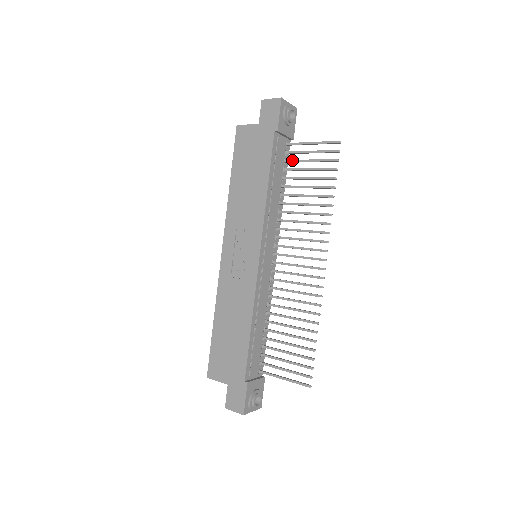
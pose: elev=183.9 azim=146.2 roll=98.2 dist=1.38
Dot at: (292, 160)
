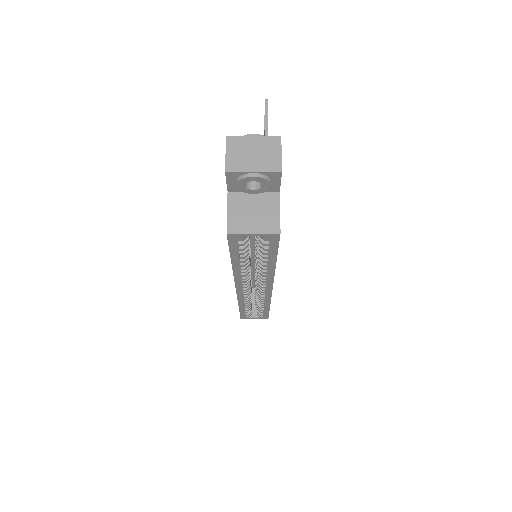
Dot at: occluded
